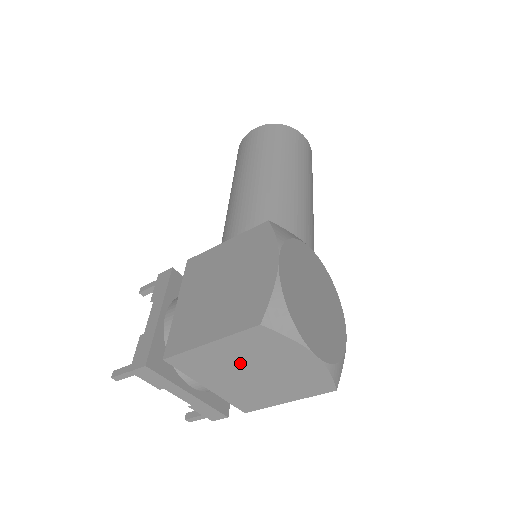
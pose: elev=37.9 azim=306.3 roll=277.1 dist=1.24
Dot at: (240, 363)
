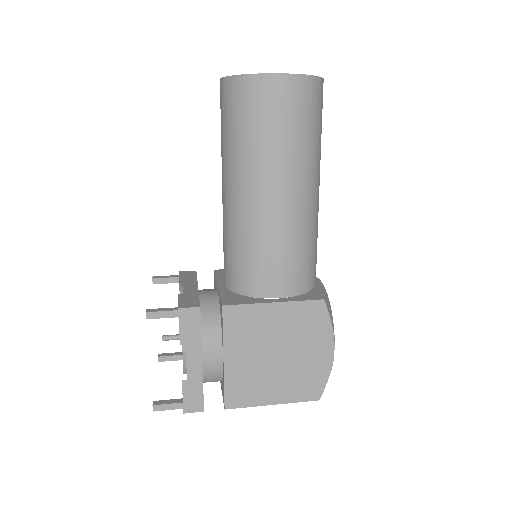
Dot at: occluded
